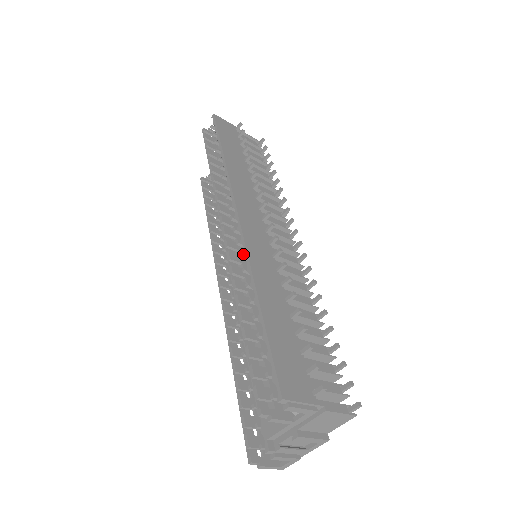
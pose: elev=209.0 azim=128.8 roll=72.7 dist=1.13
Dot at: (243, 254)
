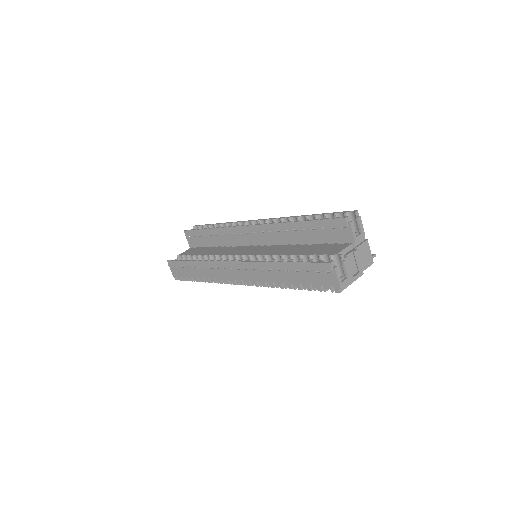
Dot at: (279, 218)
